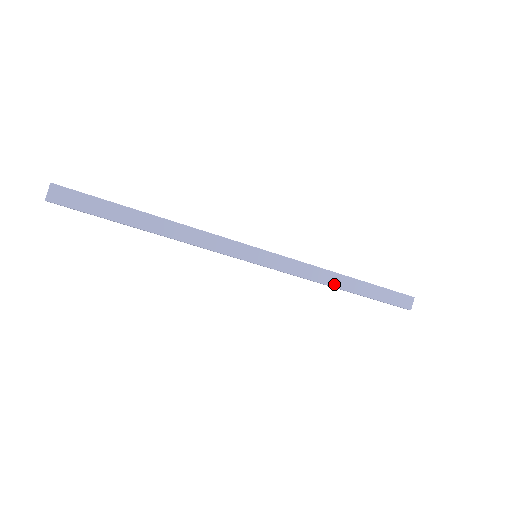
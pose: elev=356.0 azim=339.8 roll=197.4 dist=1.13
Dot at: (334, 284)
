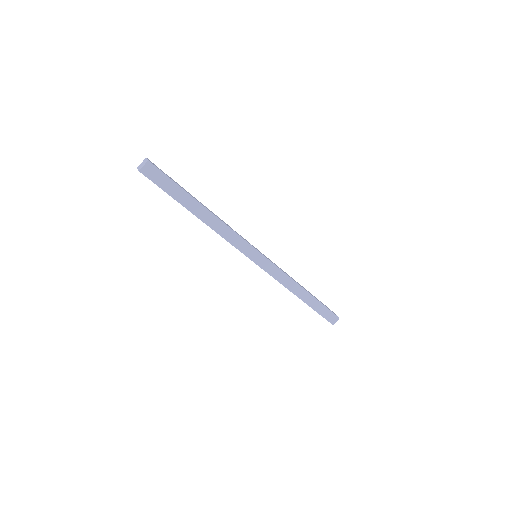
Dot at: (296, 293)
